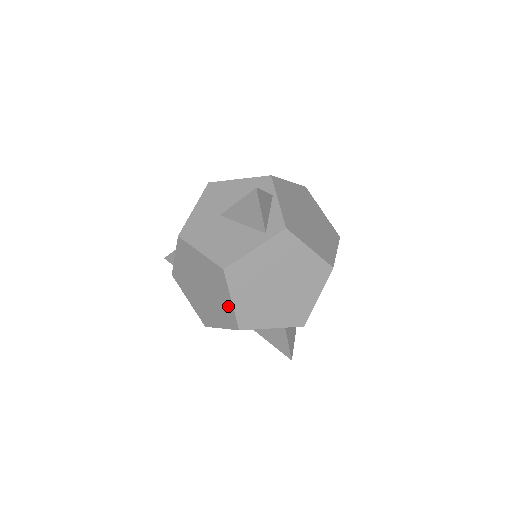
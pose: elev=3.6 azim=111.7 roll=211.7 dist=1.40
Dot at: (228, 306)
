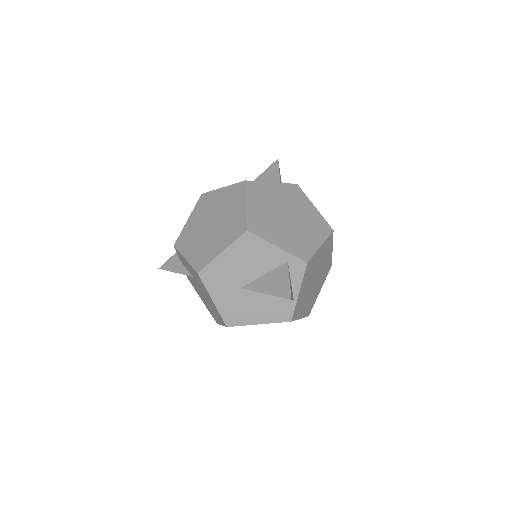
Dot at: (240, 214)
